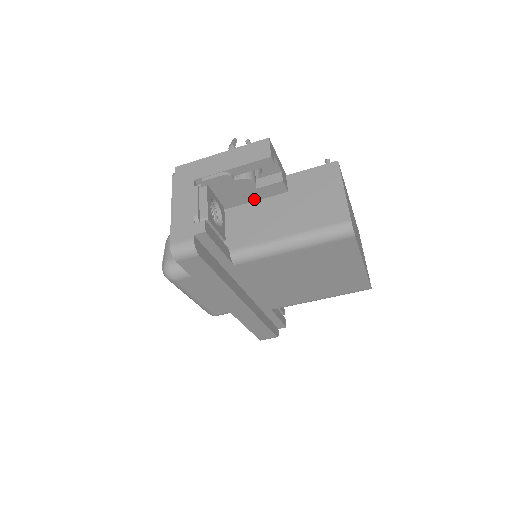
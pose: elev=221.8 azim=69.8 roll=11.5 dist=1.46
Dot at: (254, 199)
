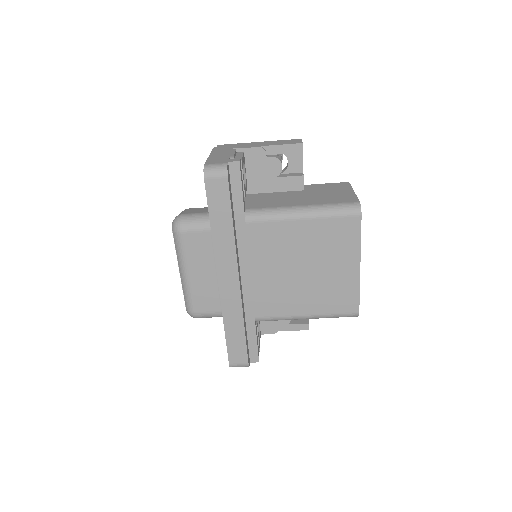
Dot at: (274, 190)
